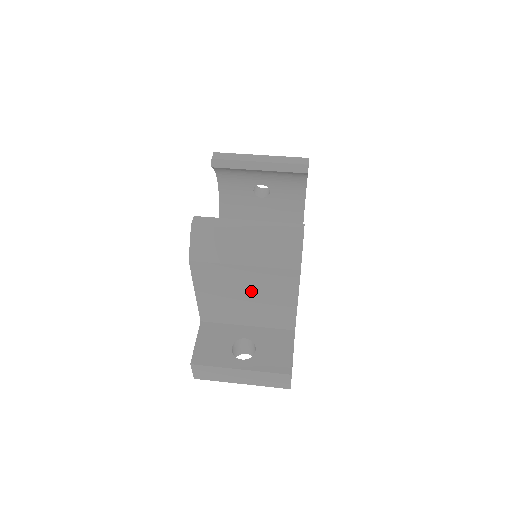
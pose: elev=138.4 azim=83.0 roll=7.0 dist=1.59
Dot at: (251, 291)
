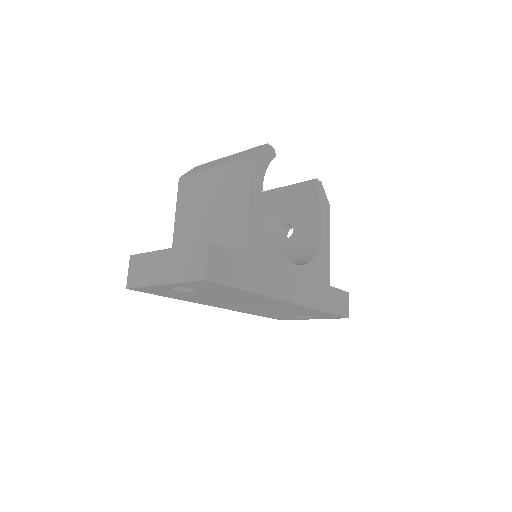
Dot at: (215, 201)
